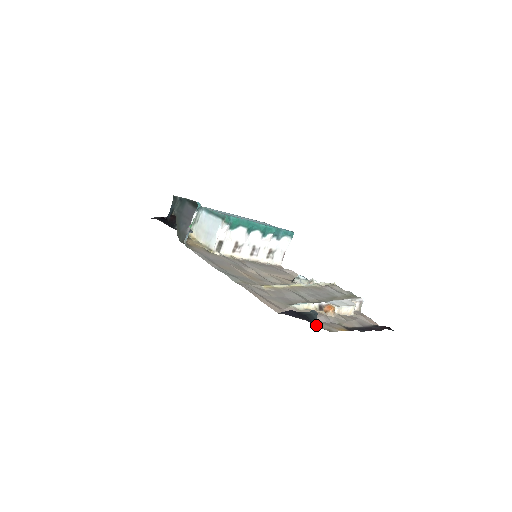
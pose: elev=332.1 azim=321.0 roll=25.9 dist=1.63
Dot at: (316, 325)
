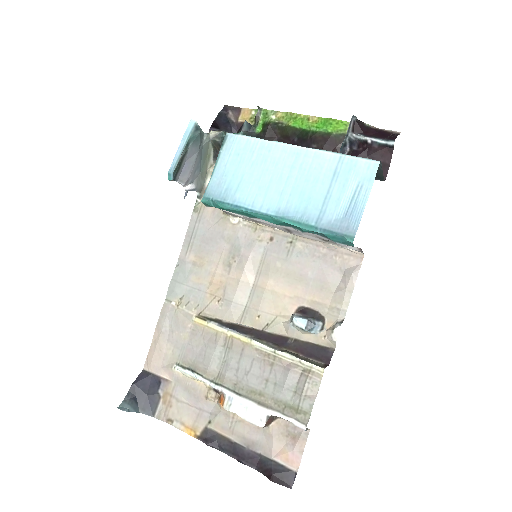
Dot at: (149, 410)
